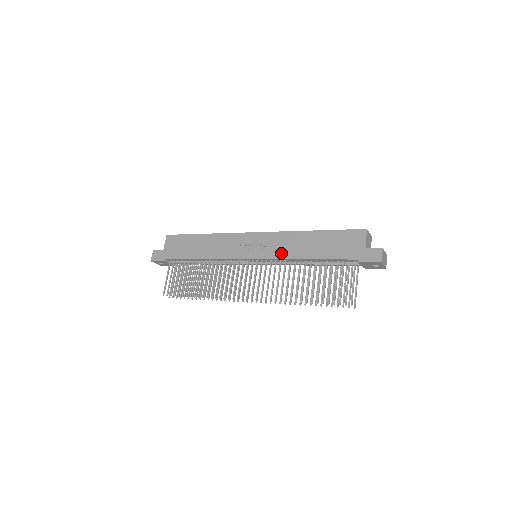
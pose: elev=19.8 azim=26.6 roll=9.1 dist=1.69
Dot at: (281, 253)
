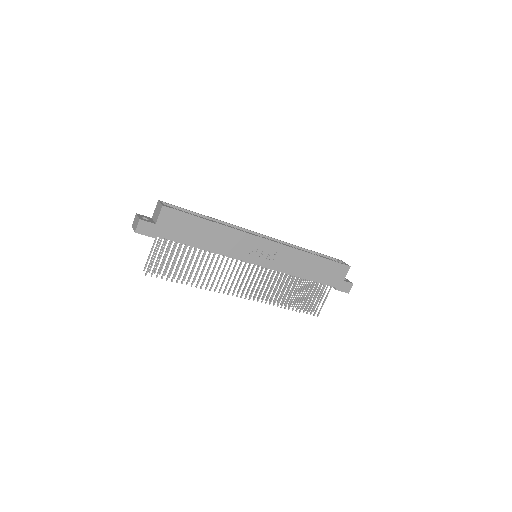
Dot at: (285, 267)
